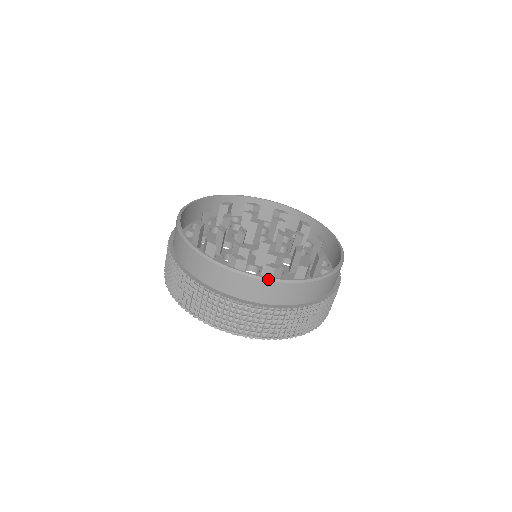
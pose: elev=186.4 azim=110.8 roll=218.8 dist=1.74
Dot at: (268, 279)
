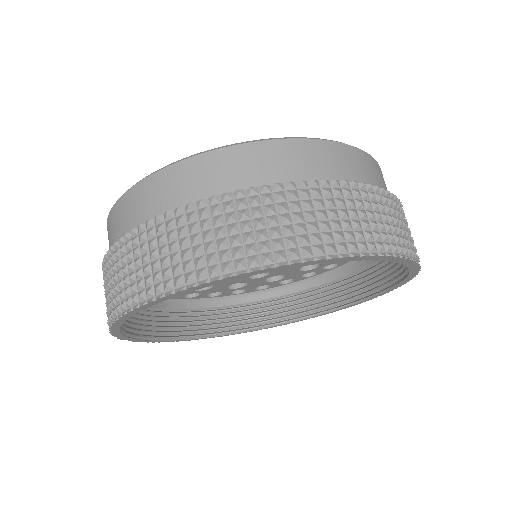
Dot at: (144, 178)
